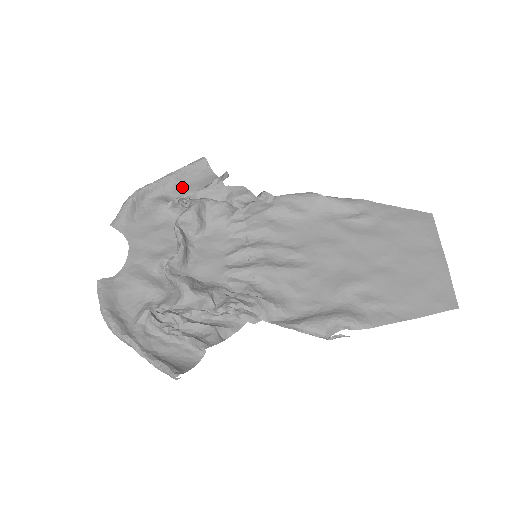
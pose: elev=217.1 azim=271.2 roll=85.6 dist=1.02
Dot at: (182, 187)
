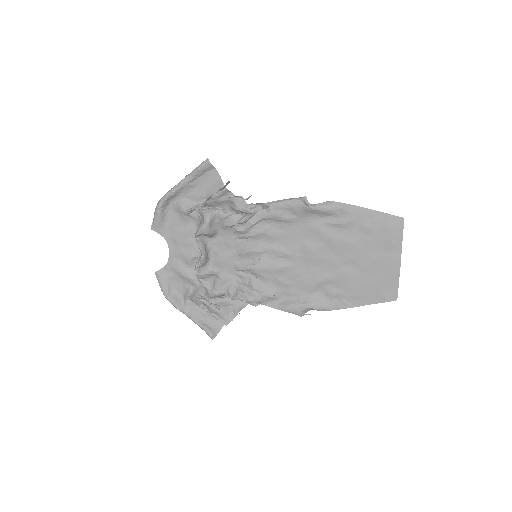
Dot at: (195, 189)
